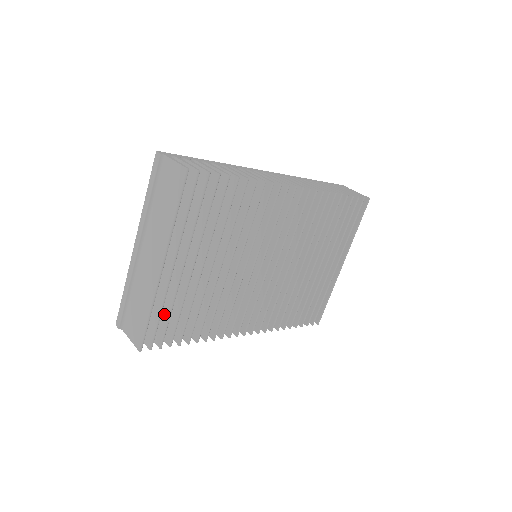
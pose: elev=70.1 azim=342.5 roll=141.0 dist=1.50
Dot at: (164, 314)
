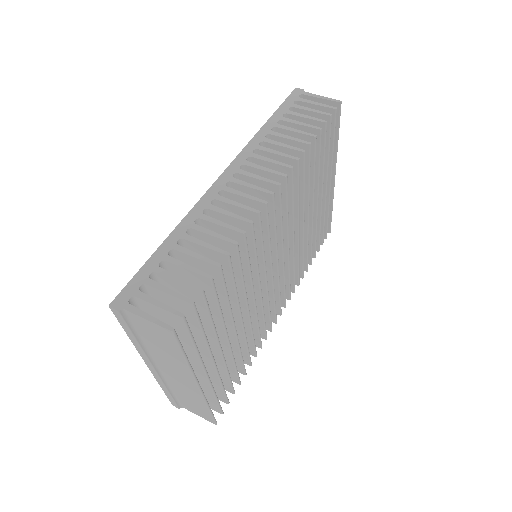
Dot at: (216, 387)
